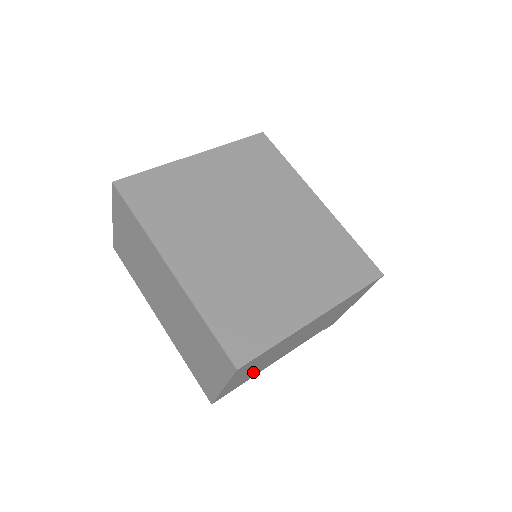
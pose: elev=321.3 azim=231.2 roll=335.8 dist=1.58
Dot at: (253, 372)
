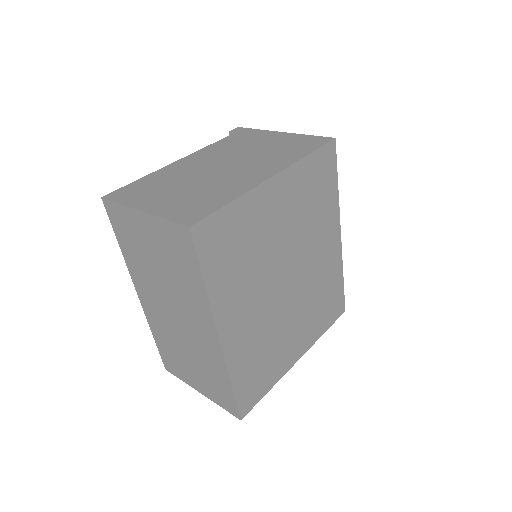
Dot at: occluded
